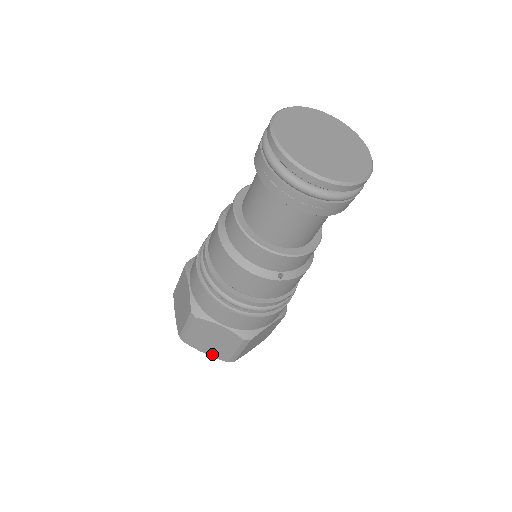
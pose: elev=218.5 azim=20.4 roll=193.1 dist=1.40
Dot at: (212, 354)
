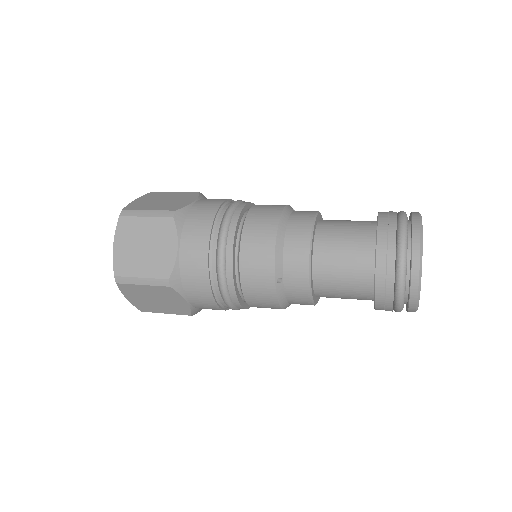
Dot at: occluded
